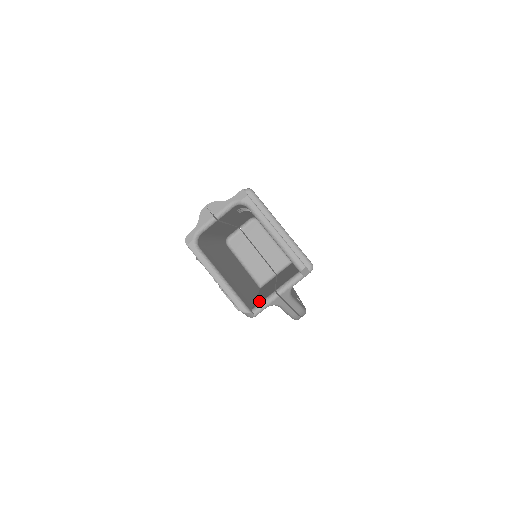
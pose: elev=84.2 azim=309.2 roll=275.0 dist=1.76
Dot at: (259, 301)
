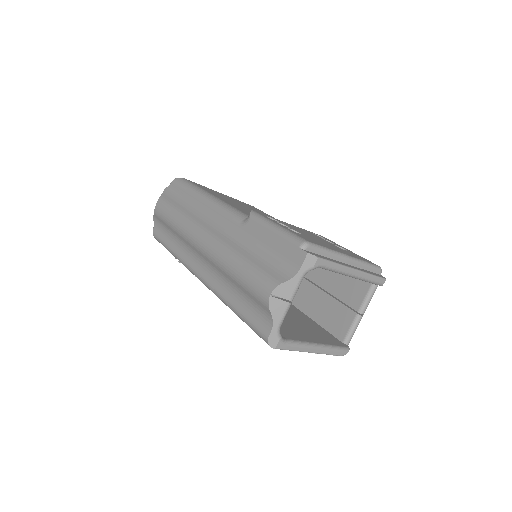
Dot at: (334, 324)
